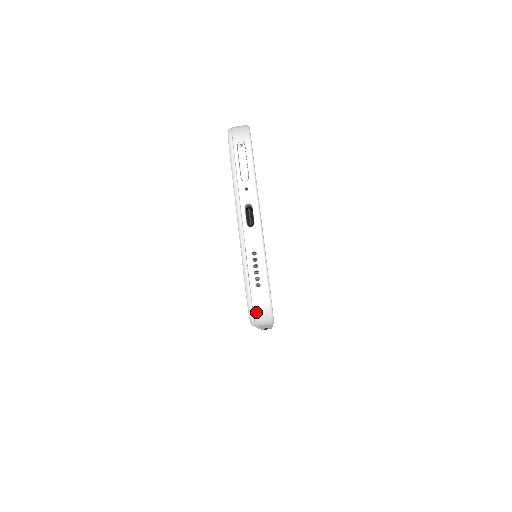
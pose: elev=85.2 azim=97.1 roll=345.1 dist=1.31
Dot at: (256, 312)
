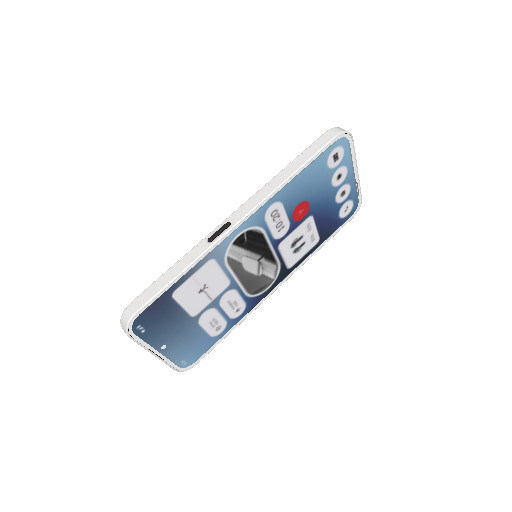
Dot at: occluded
